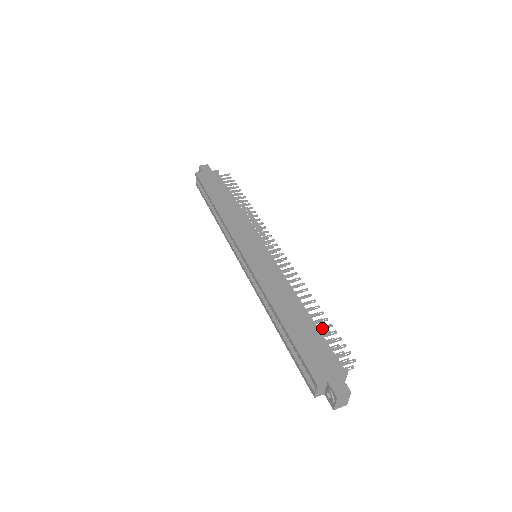
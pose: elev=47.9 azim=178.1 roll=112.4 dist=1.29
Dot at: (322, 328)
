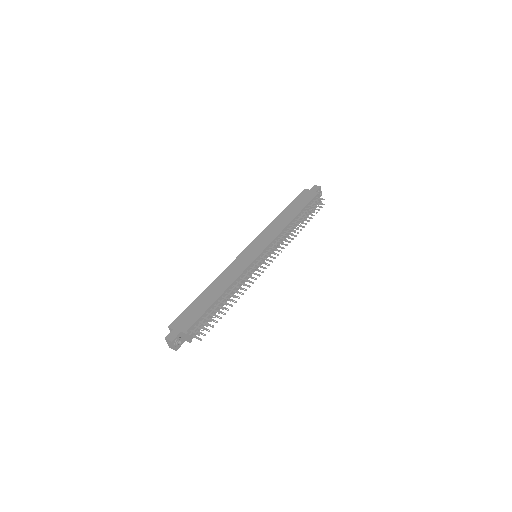
Dot at: (213, 310)
